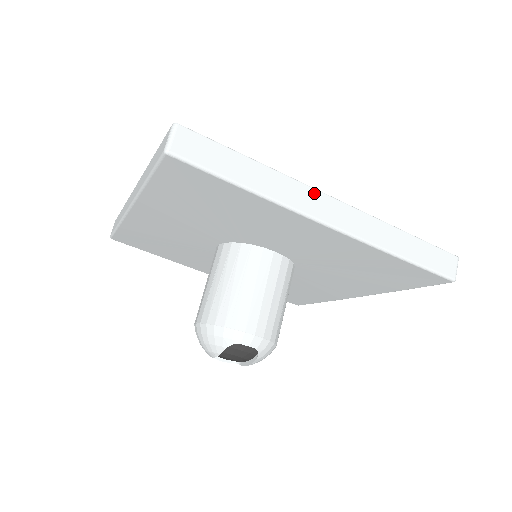
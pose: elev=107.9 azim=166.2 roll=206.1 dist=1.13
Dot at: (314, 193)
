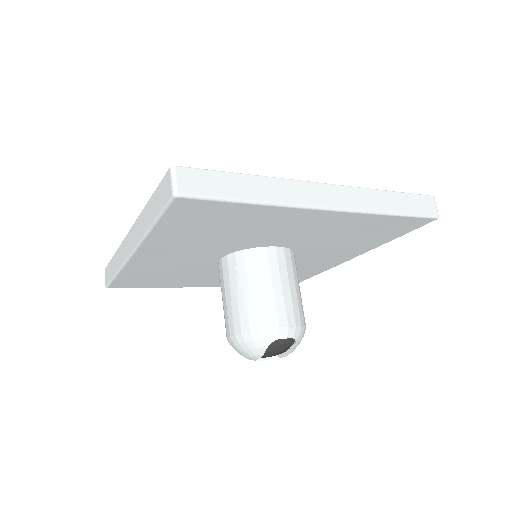
Dot at: (306, 185)
